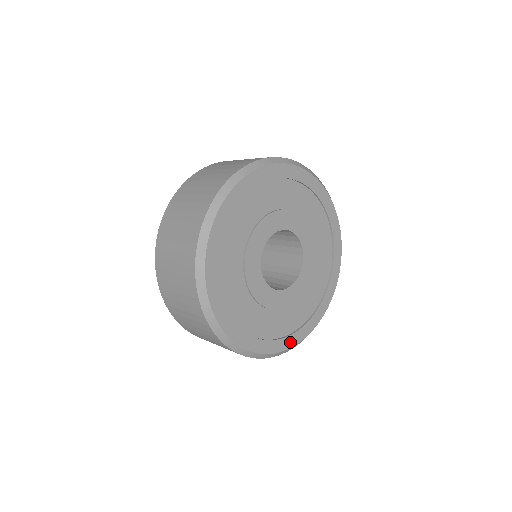
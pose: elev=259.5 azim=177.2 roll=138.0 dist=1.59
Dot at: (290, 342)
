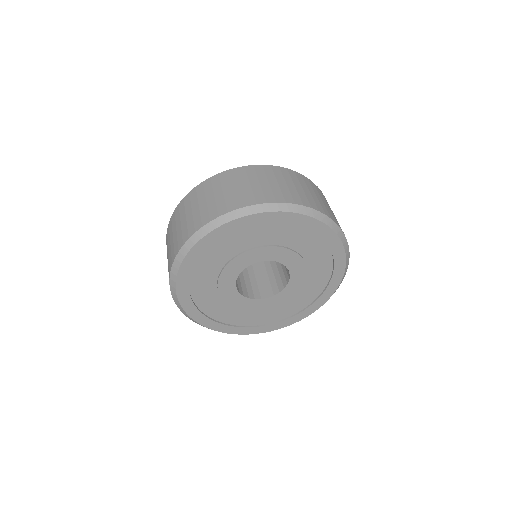
Dot at: (241, 331)
